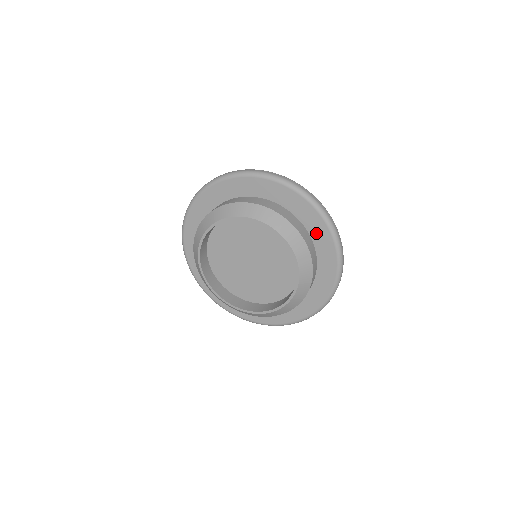
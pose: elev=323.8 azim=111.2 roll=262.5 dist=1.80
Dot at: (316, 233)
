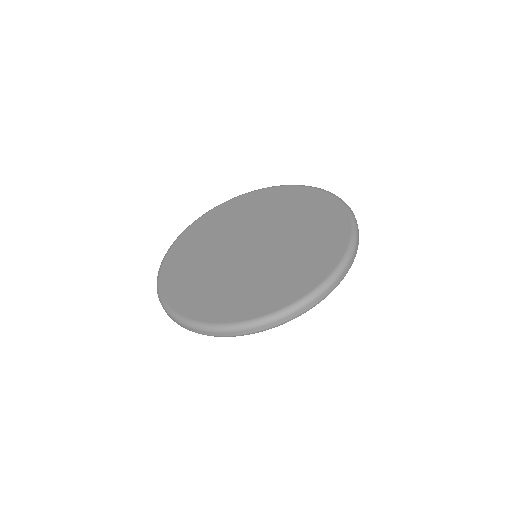
Dot at: occluded
